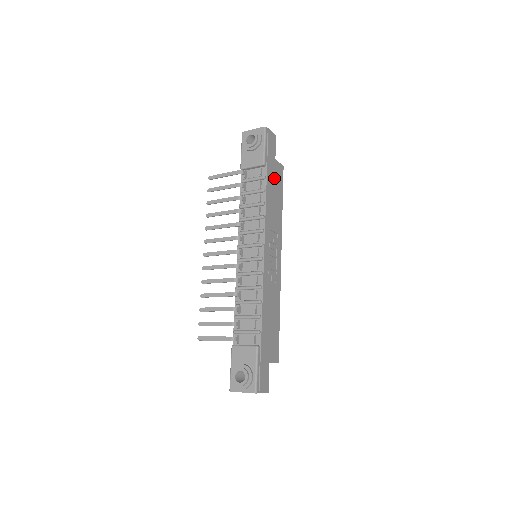
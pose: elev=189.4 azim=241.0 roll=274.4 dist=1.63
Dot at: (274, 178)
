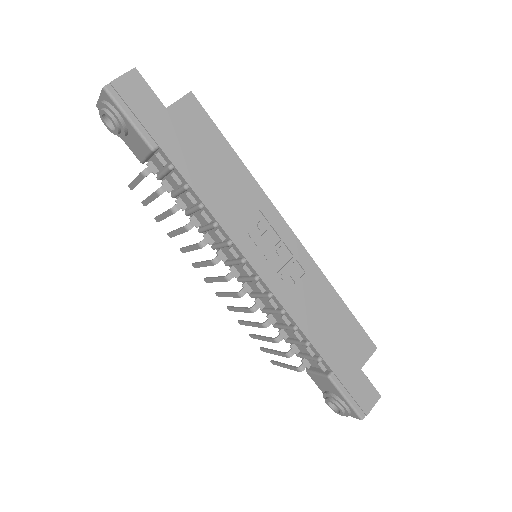
Dot at: (188, 141)
